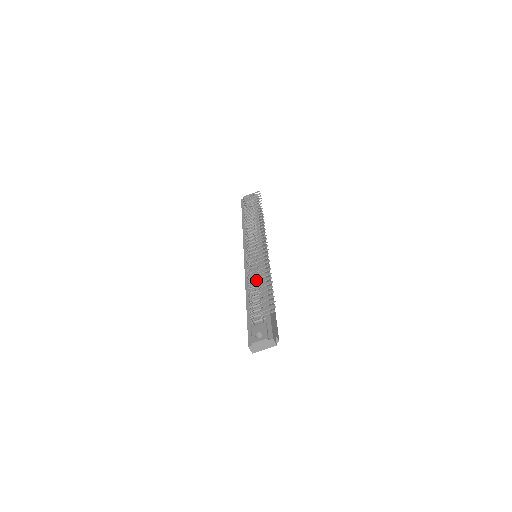
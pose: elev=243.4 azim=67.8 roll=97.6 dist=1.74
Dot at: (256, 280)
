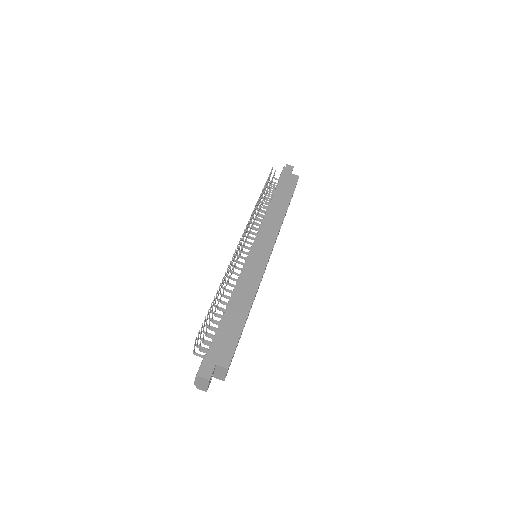
Dot at: occluded
